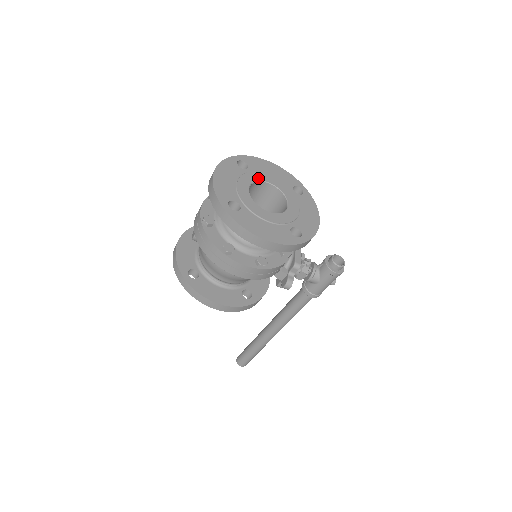
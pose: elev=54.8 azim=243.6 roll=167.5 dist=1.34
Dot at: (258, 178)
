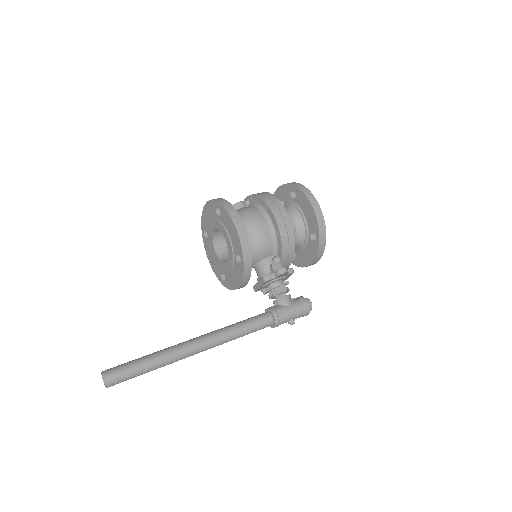
Dot at: occluded
